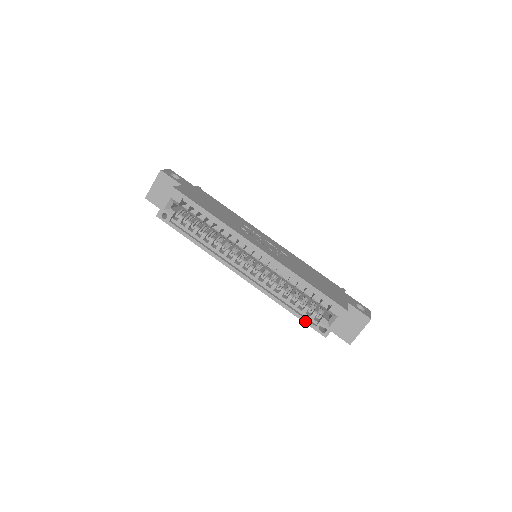
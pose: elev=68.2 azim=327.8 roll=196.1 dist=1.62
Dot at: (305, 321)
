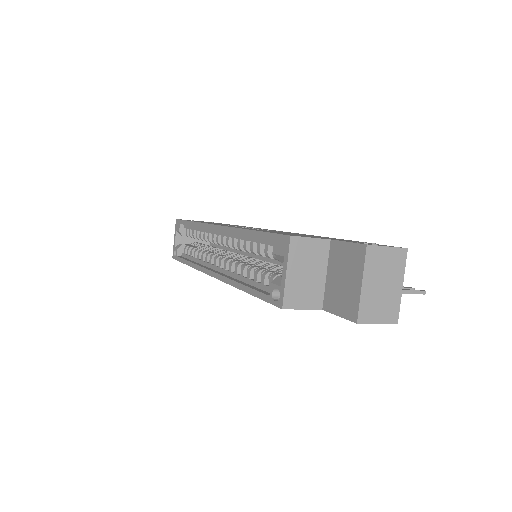
Dot at: (259, 295)
